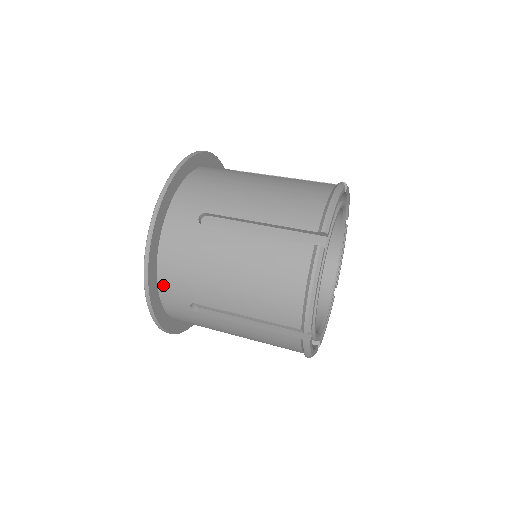
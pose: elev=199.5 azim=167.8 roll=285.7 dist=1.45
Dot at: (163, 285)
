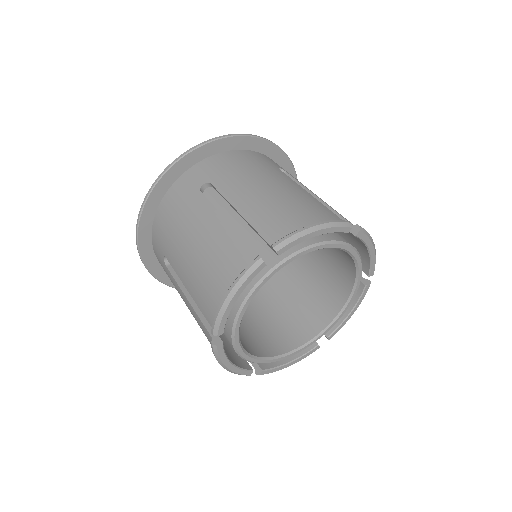
Dot at: occluded
